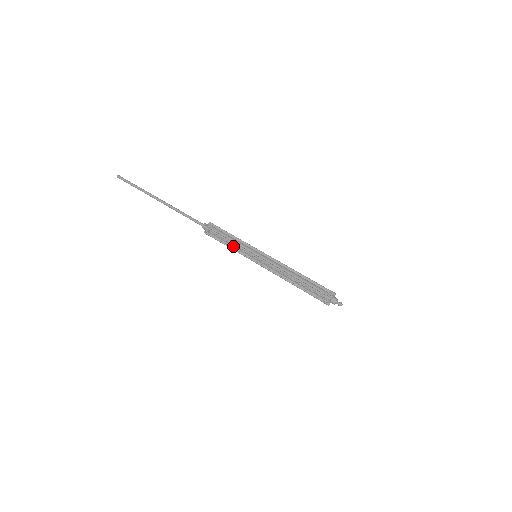
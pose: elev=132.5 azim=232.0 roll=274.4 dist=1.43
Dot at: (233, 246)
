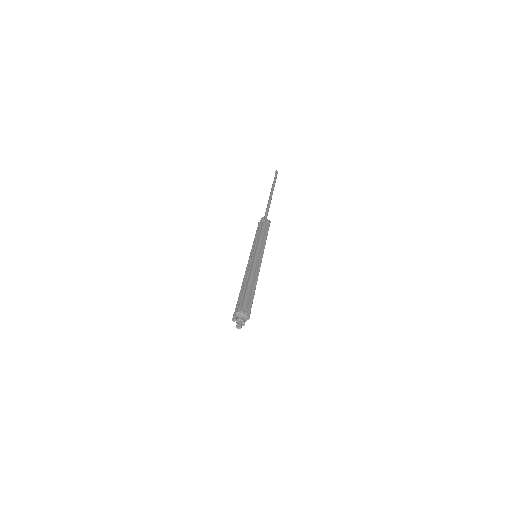
Dot at: occluded
